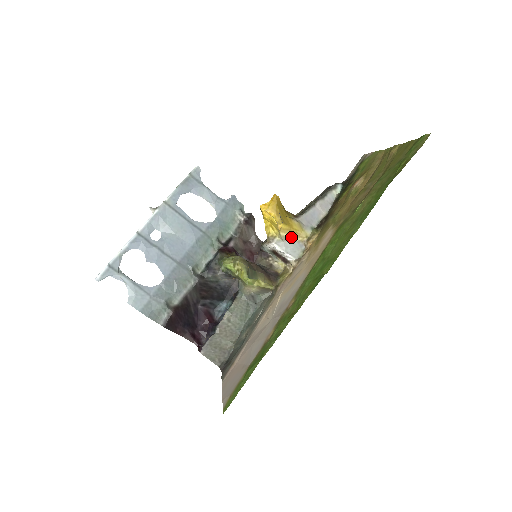
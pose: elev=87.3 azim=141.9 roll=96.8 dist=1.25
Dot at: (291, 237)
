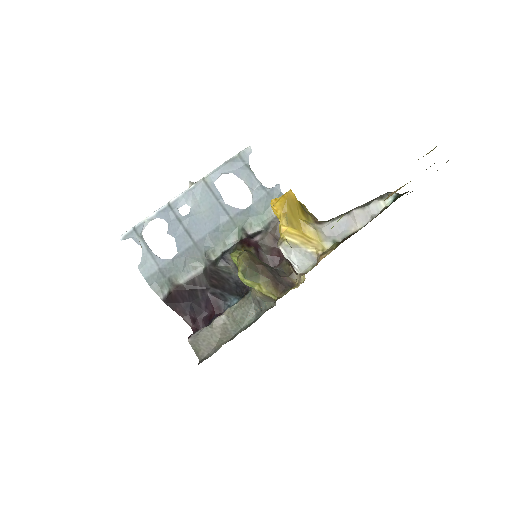
Dot at: (303, 245)
